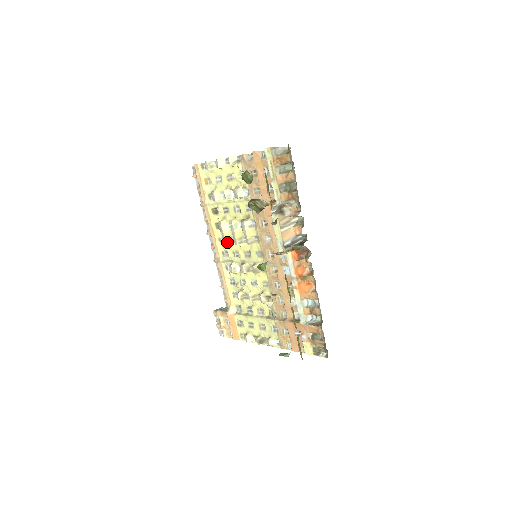
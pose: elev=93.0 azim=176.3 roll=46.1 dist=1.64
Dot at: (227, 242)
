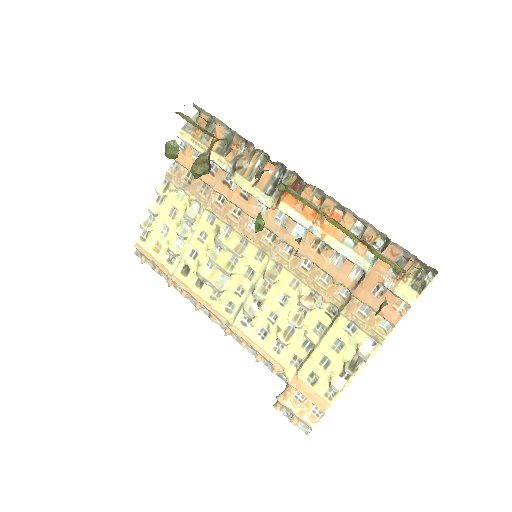
Dot at: (220, 287)
